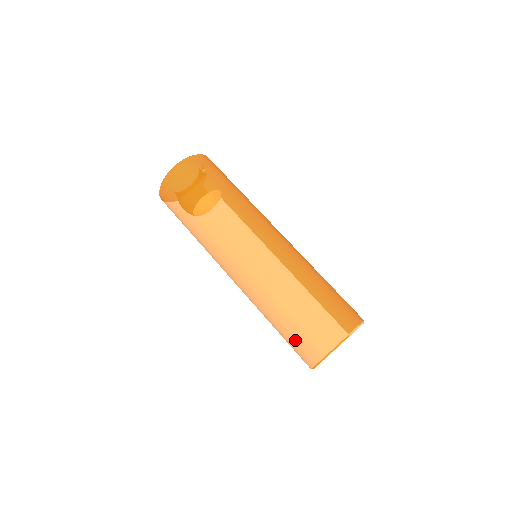
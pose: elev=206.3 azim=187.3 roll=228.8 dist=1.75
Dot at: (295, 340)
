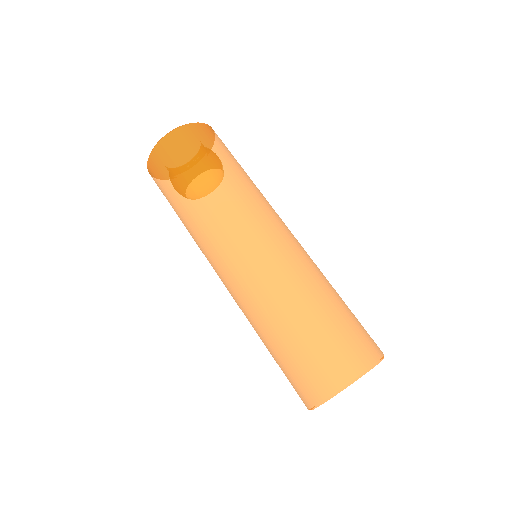
Dot at: (330, 342)
